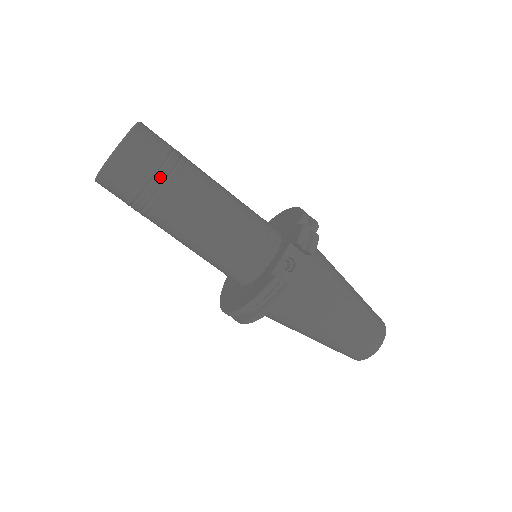
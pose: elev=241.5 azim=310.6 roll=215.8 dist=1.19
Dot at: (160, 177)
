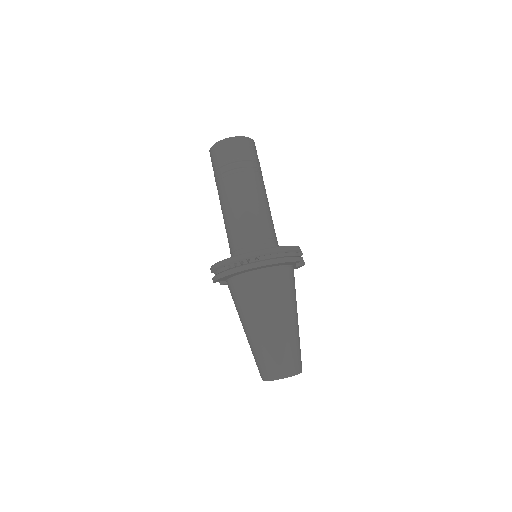
Dot at: (260, 167)
